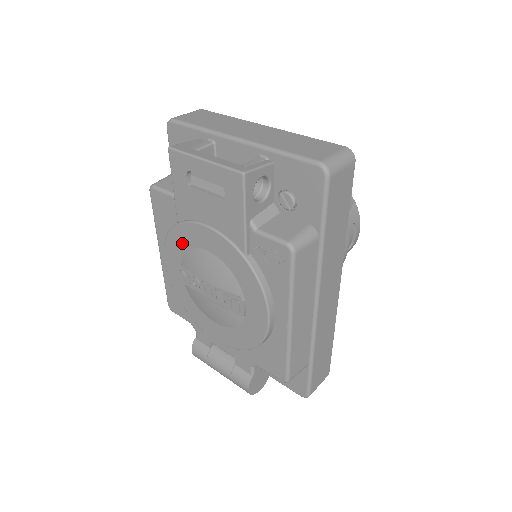
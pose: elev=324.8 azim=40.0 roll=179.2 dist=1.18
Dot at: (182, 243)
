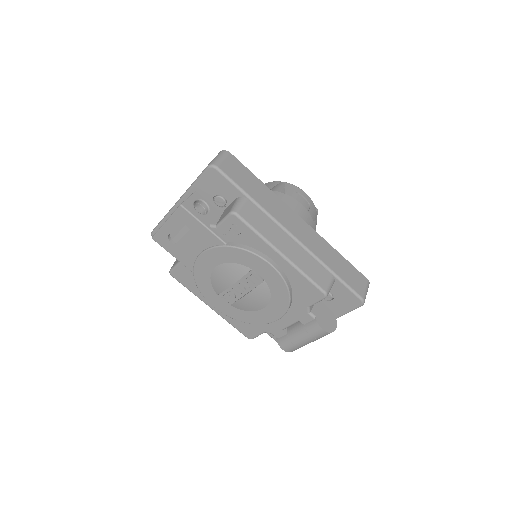
Dot at: (205, 281)
